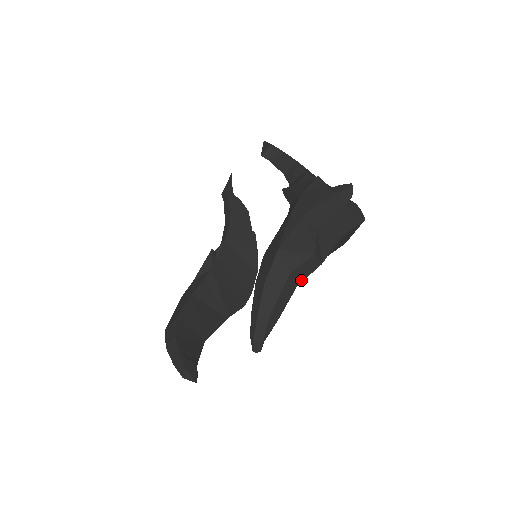
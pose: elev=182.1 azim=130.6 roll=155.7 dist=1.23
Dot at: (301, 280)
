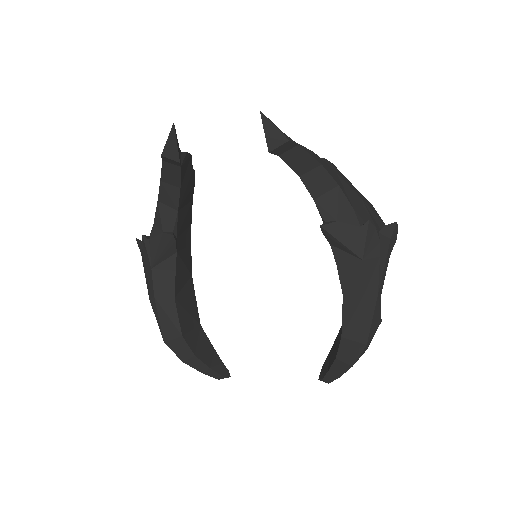
Dot at: occluded
